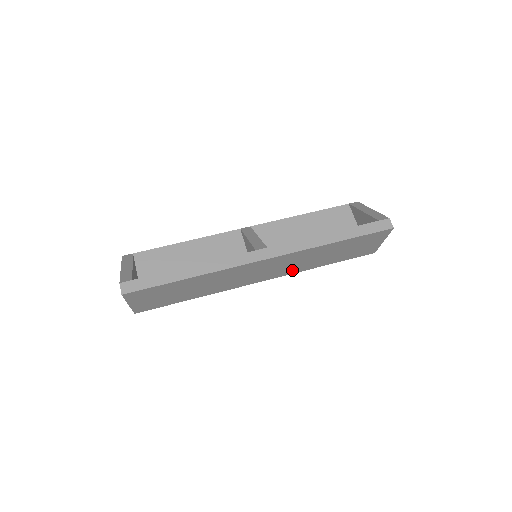
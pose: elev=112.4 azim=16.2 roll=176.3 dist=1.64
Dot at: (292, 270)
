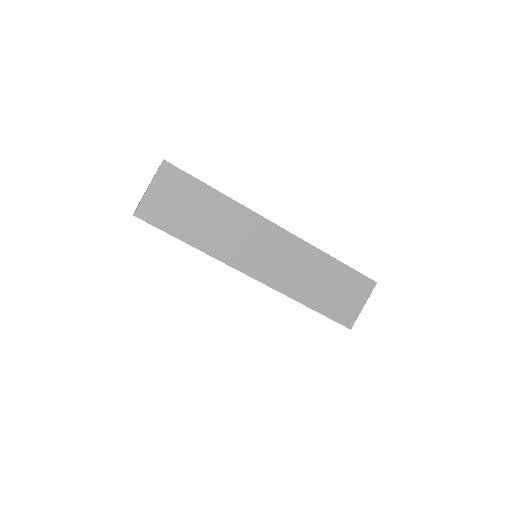
Dot at: (283, 282)
